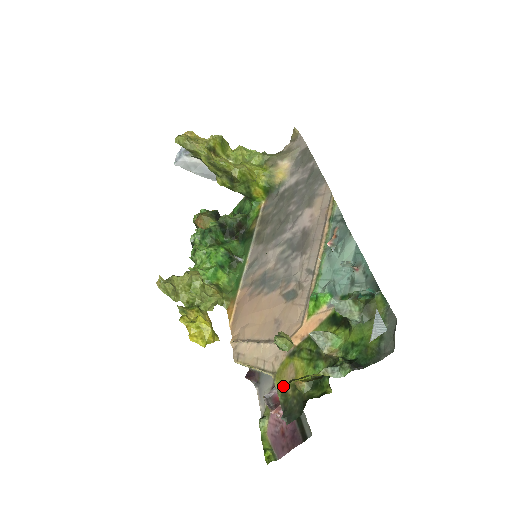
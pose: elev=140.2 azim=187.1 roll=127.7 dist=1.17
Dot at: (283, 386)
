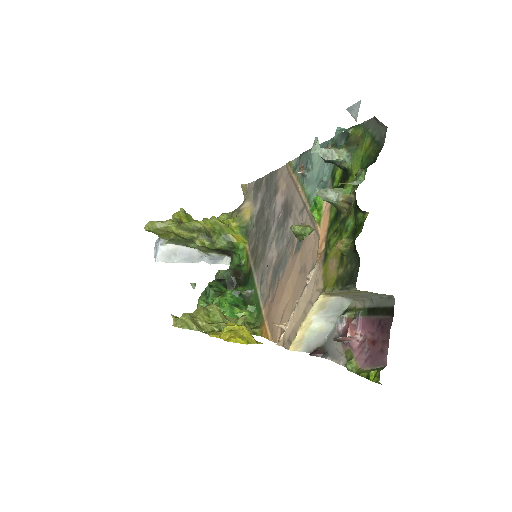
Dot at: (333, 280)
